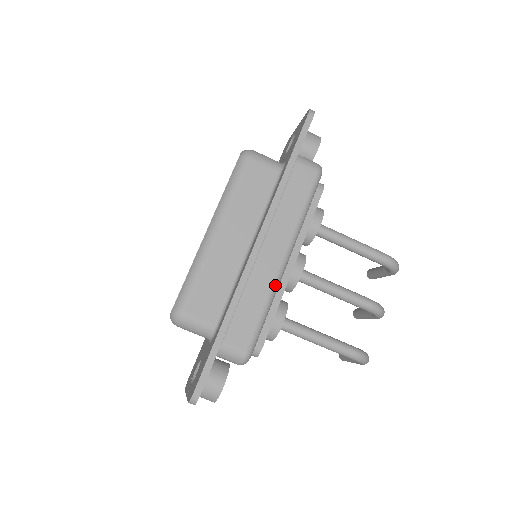
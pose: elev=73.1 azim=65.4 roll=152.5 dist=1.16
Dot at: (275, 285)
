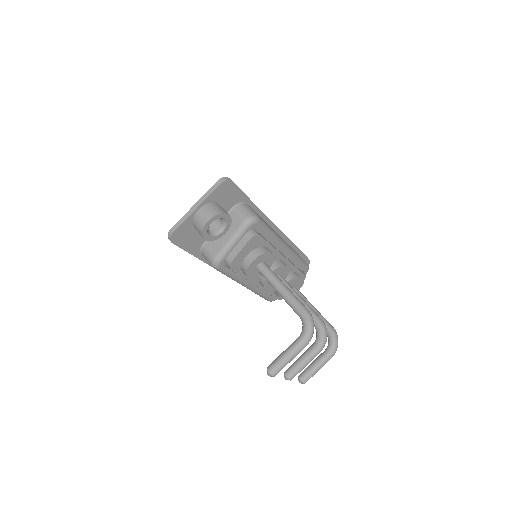
Dot at: (280, 237)
